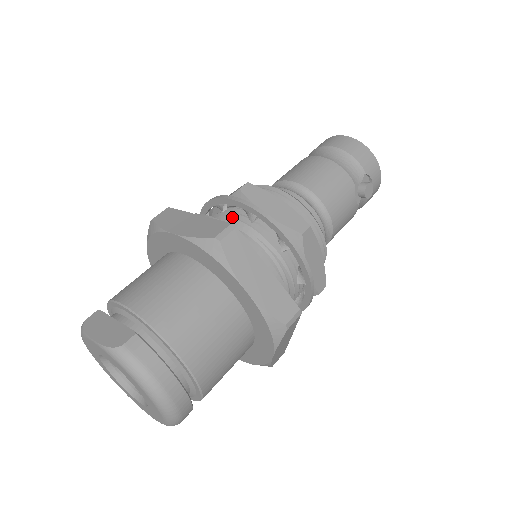
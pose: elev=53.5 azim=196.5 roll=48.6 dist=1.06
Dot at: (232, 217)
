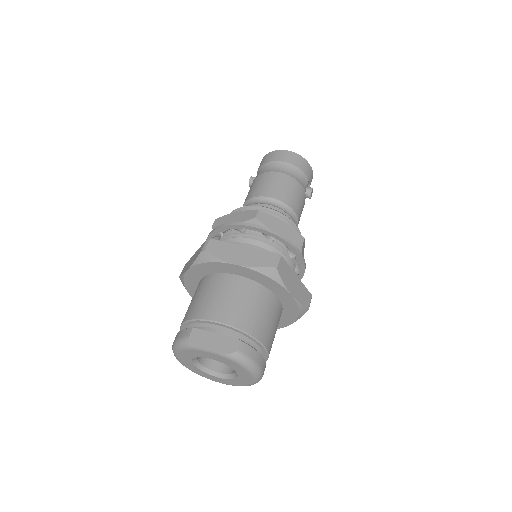
Dot at: (252, 238)
